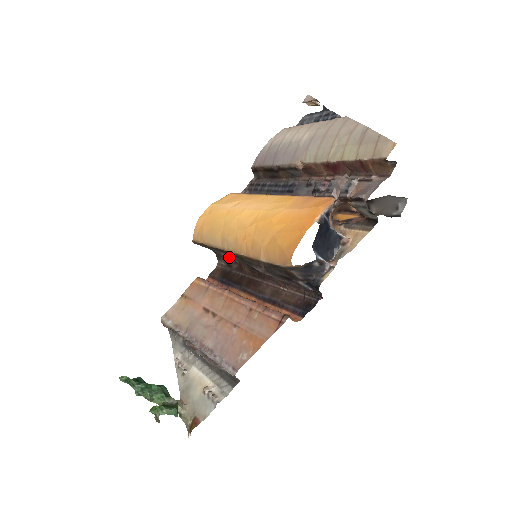
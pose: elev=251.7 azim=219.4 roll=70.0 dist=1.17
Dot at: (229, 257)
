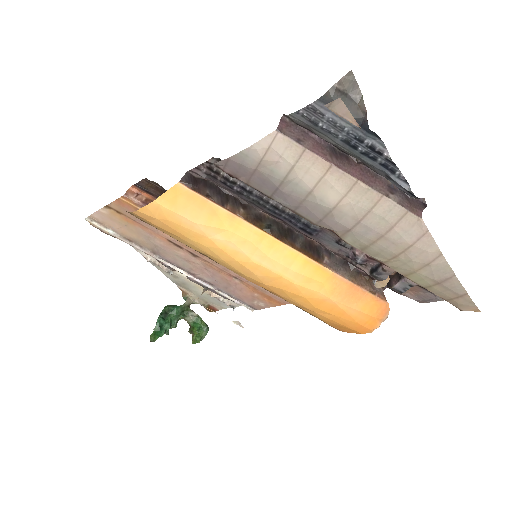
Dot at: occluded
